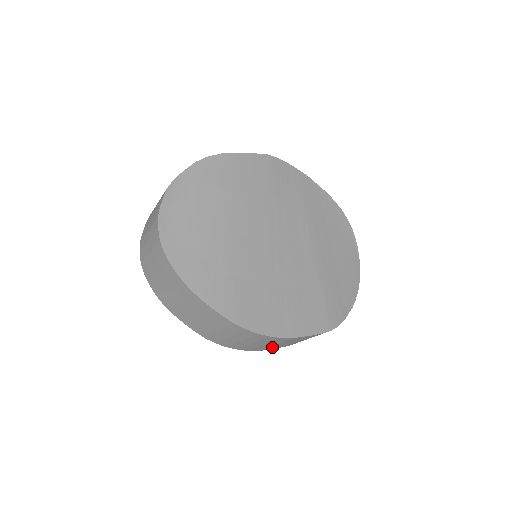
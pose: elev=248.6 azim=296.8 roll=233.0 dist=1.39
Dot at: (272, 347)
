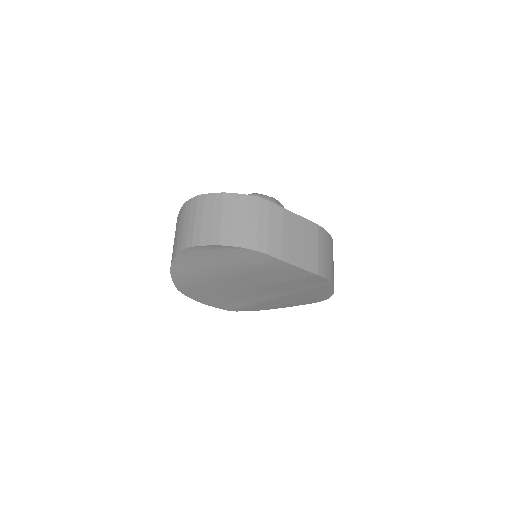
Dot at: occluded
